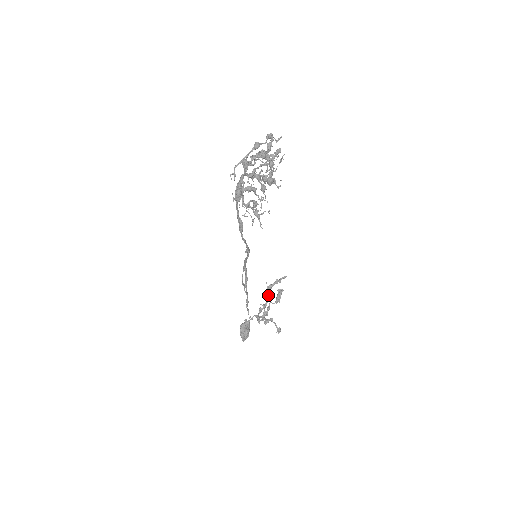
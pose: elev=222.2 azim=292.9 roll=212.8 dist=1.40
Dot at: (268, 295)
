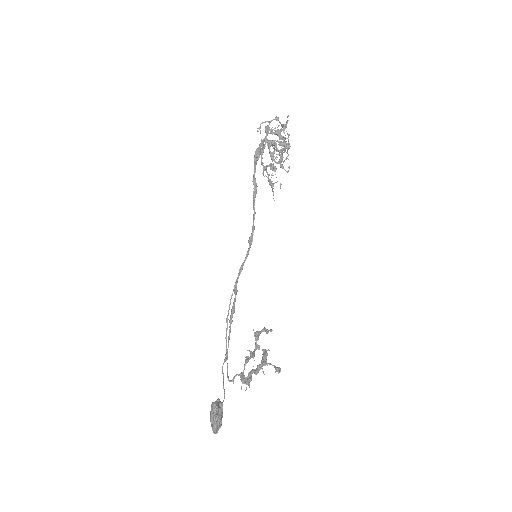
Dot at: (255, 344)
